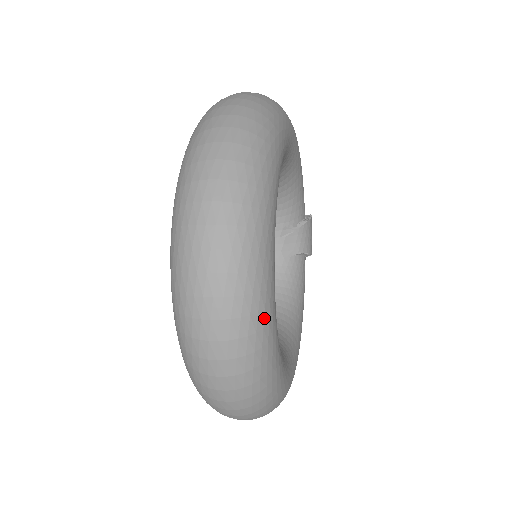
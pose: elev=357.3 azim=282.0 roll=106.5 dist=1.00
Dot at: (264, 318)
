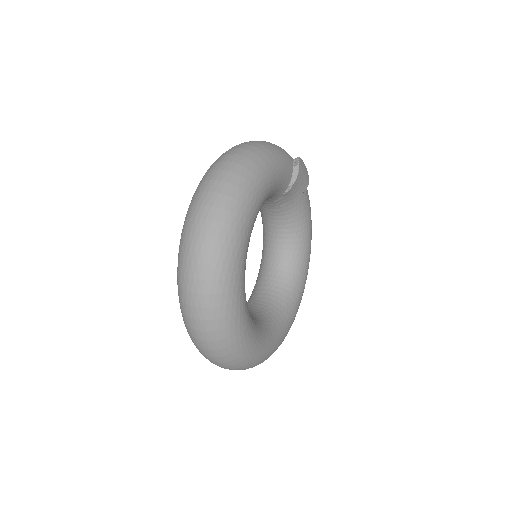
Dot at: (262, 359)
